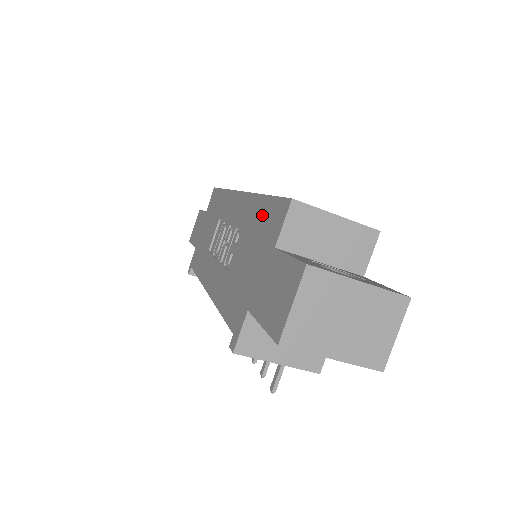
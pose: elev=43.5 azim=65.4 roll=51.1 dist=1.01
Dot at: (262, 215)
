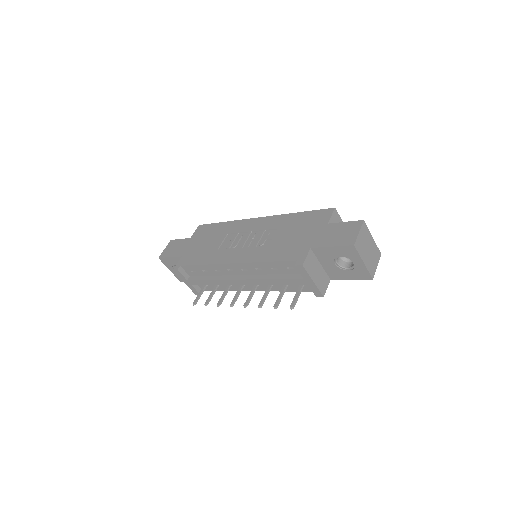
Dot at: (303, 218)
